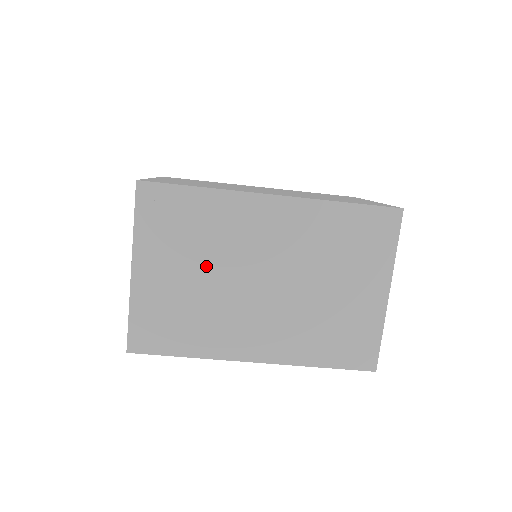
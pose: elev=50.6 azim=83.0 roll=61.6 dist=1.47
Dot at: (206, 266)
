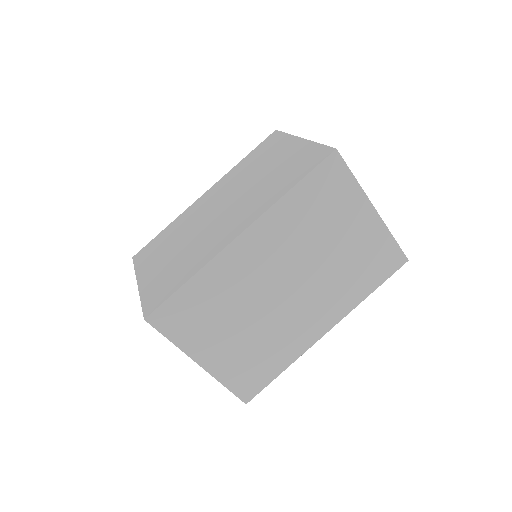
Dot at: (242, 317)
